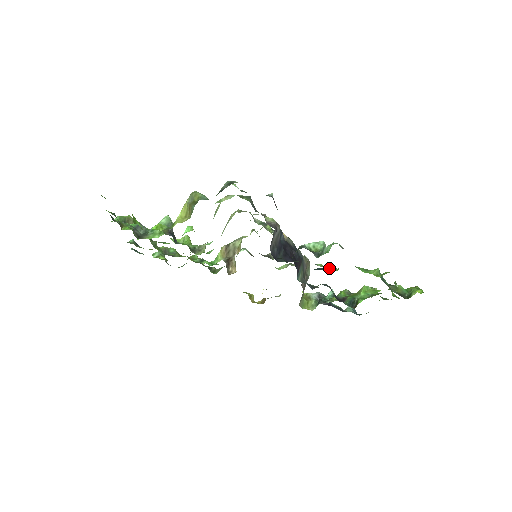
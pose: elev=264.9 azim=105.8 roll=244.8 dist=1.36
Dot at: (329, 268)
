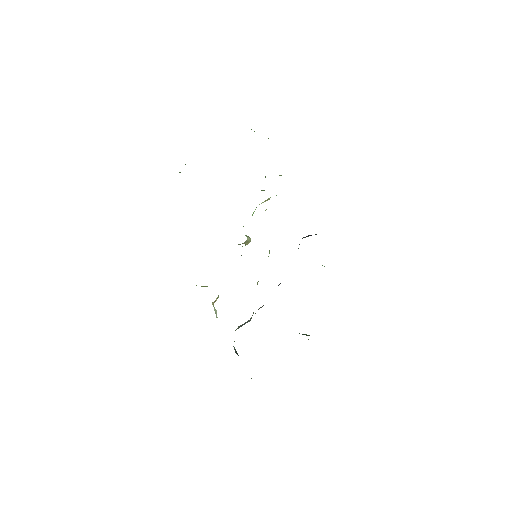
Dot at: occluded
